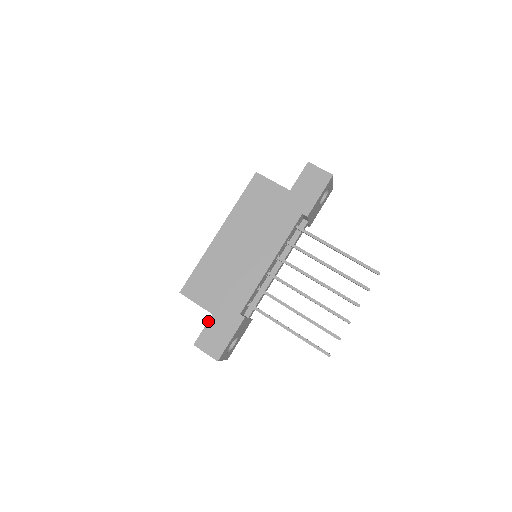
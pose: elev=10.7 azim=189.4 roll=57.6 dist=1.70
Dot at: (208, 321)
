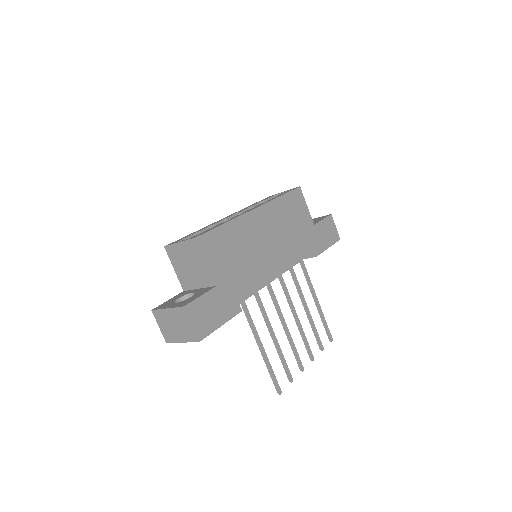
Dot at: (209, 290)
